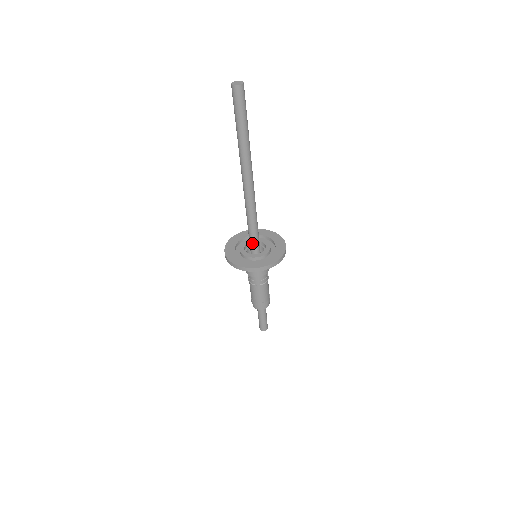
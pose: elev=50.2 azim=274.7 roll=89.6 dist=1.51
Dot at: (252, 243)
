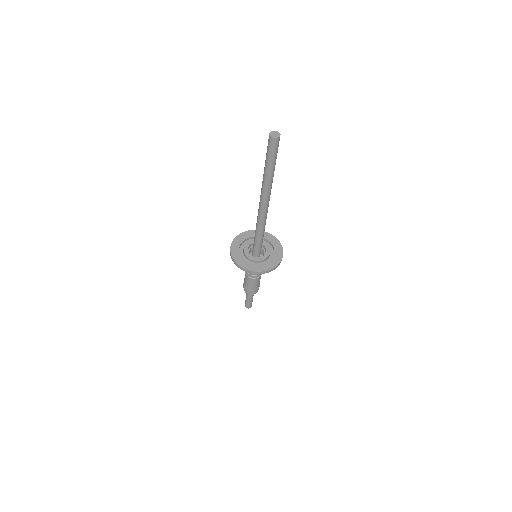
Dot at: (256, 248)
